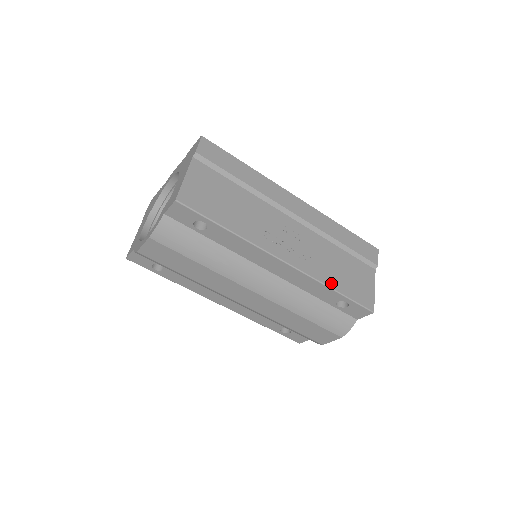
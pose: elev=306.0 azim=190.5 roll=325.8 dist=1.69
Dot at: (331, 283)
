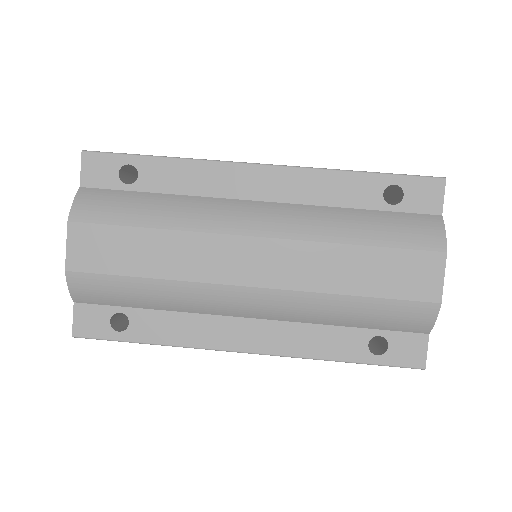
Dot at: occluded
